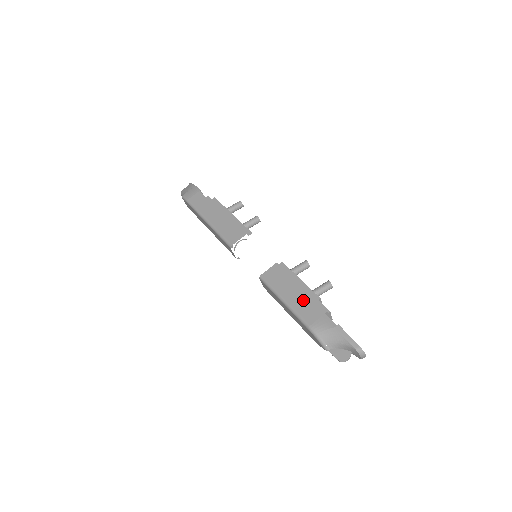
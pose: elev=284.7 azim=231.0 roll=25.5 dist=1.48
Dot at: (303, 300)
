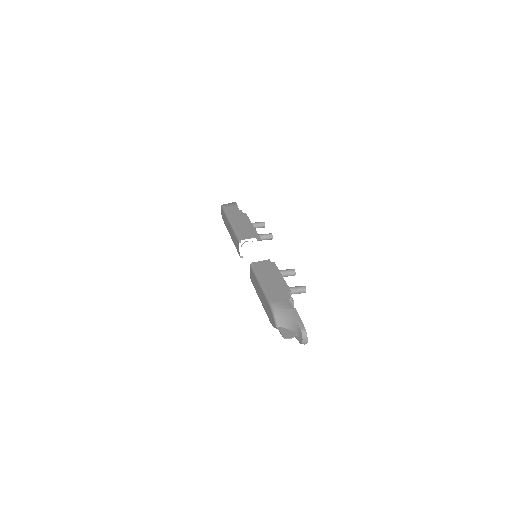
Dot at: (276, 286)
